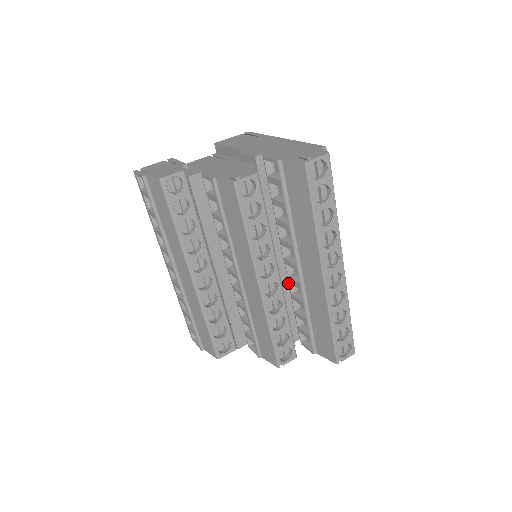
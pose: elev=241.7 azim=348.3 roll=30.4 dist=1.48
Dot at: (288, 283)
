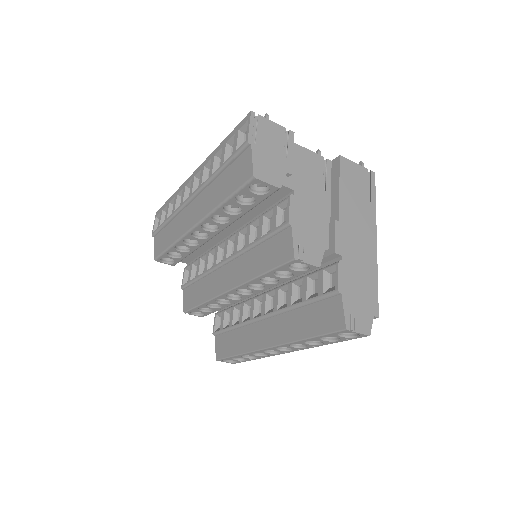
Dot at: occluded
